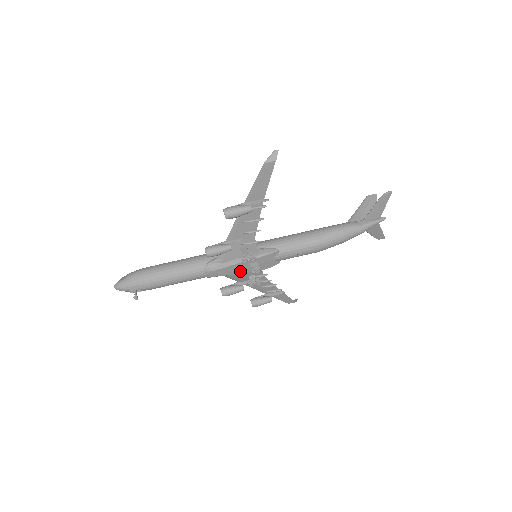
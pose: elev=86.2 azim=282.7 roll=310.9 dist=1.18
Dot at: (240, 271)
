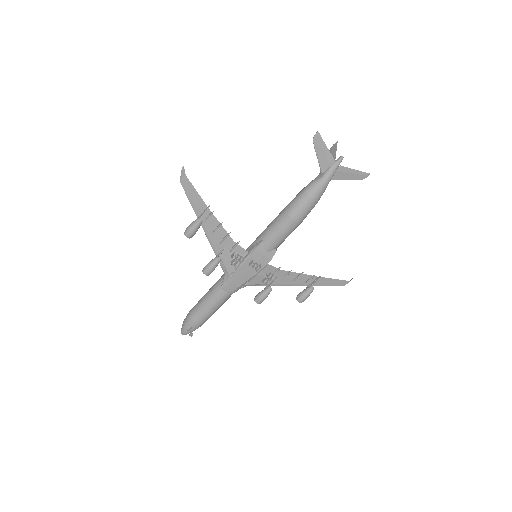
Dot at: (249, 275)
